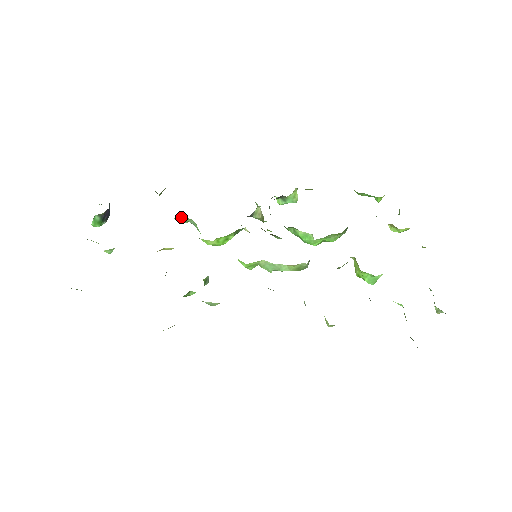
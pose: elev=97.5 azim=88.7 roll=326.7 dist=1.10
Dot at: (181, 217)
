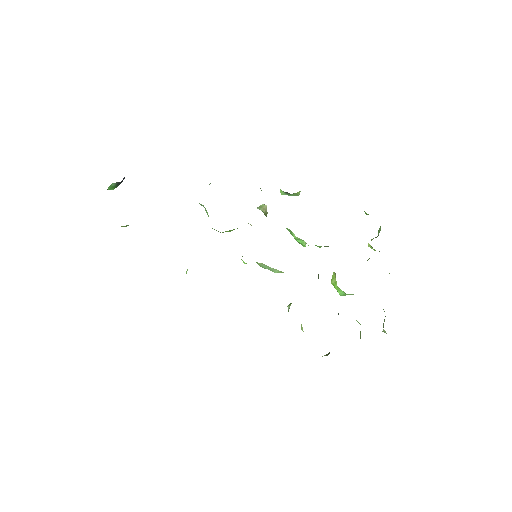
Dot at: occluded
